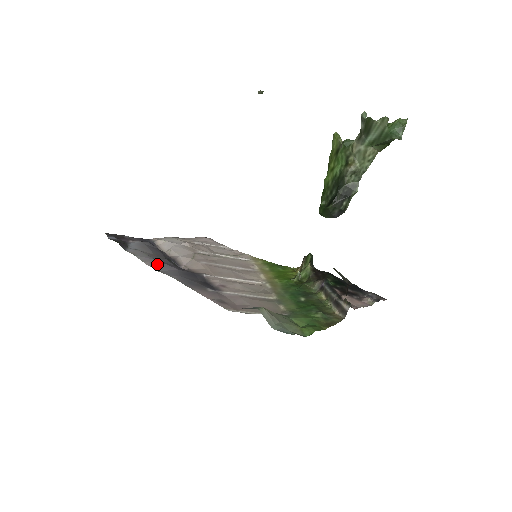
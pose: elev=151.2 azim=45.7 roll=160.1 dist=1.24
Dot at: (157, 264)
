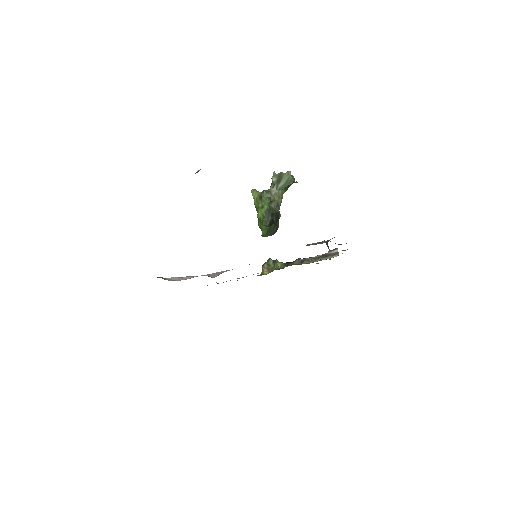
Dot at: occluded
